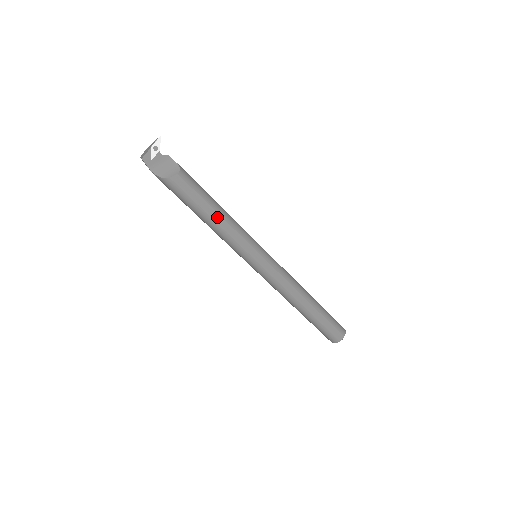
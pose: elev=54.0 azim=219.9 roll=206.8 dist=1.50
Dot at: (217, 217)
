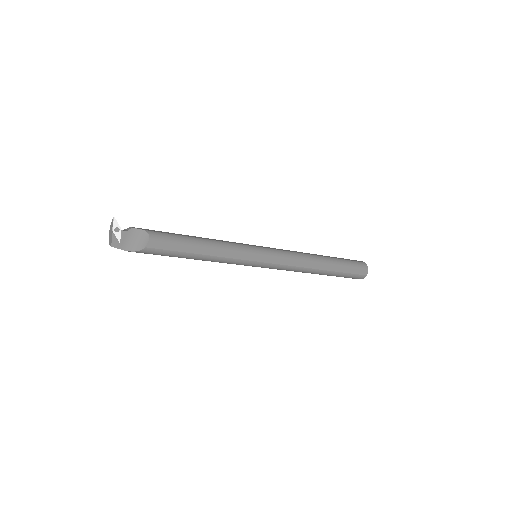
Dot at: (204, 250)
